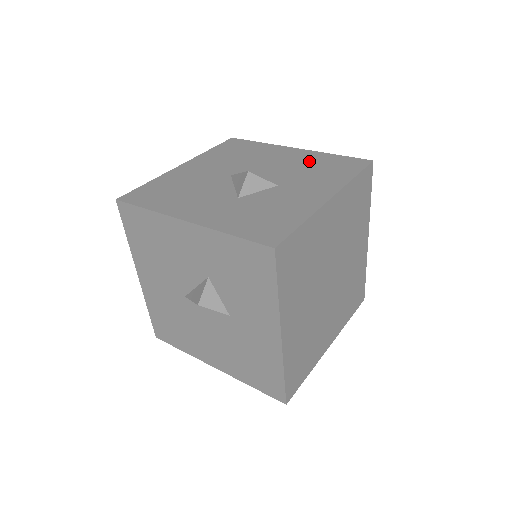
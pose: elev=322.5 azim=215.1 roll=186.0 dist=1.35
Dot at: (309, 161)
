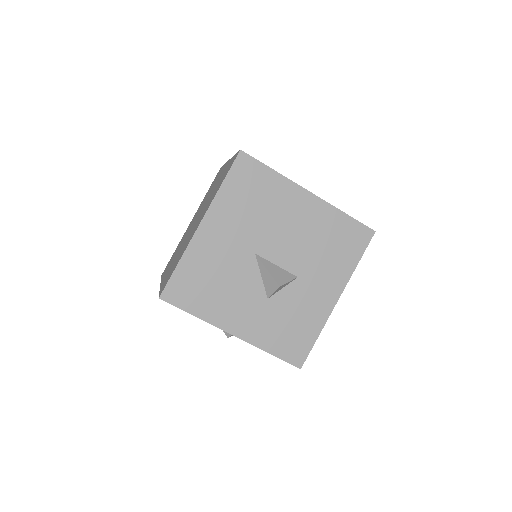
Dot at: (323, 228)
